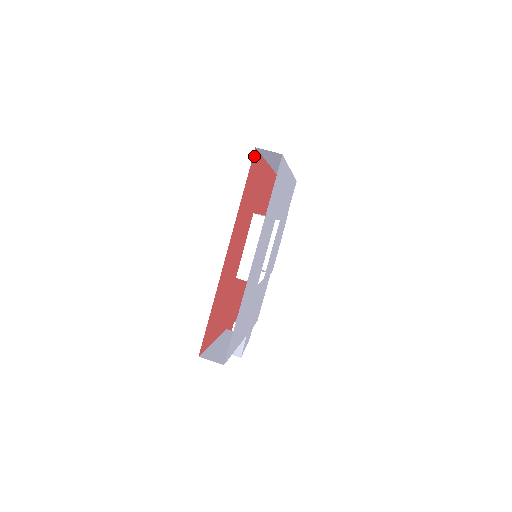
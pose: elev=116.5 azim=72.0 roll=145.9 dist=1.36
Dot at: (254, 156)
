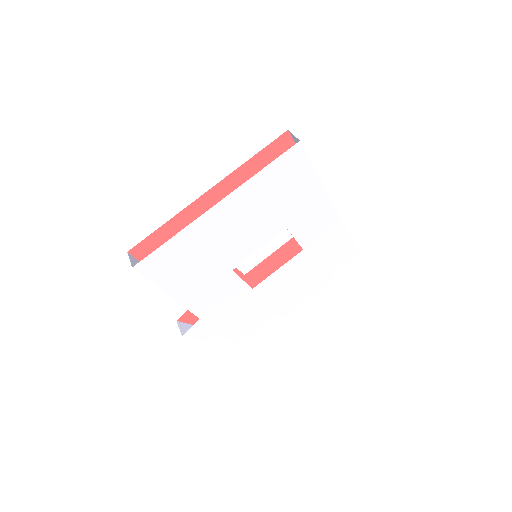
Dot at: (285, 139)
